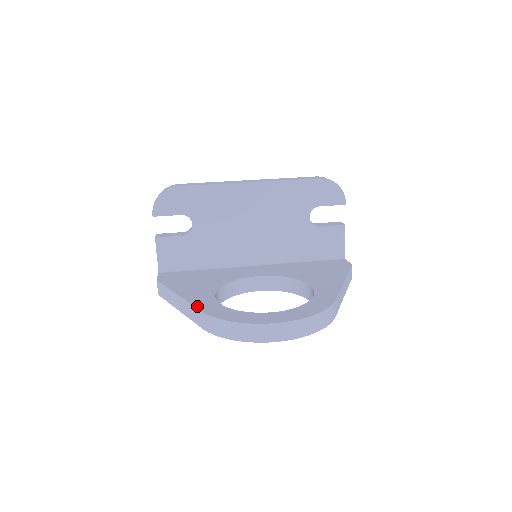
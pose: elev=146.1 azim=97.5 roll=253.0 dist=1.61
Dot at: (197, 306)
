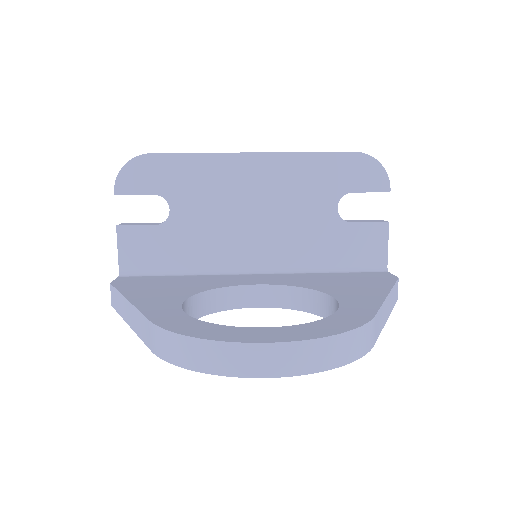
Dot at: (147, 314)
